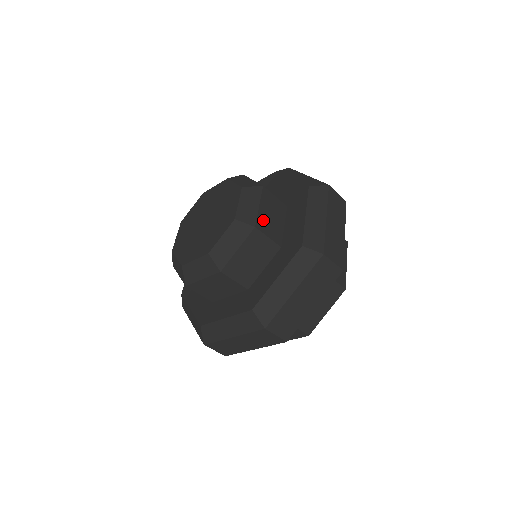
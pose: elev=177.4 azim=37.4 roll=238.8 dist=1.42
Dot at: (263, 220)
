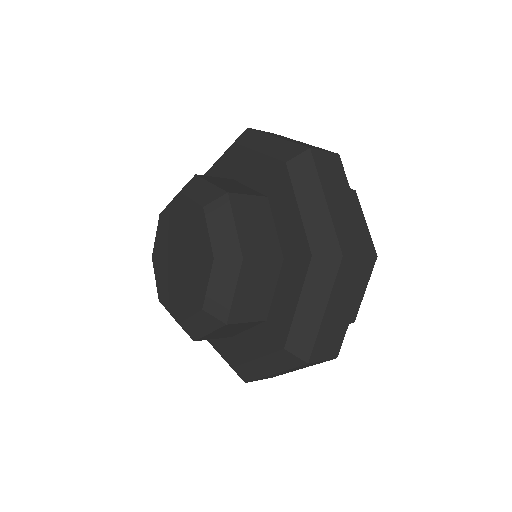
Dot at: (240, 307)
